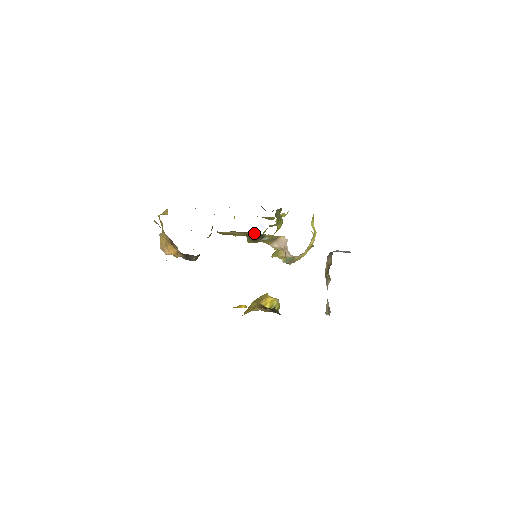
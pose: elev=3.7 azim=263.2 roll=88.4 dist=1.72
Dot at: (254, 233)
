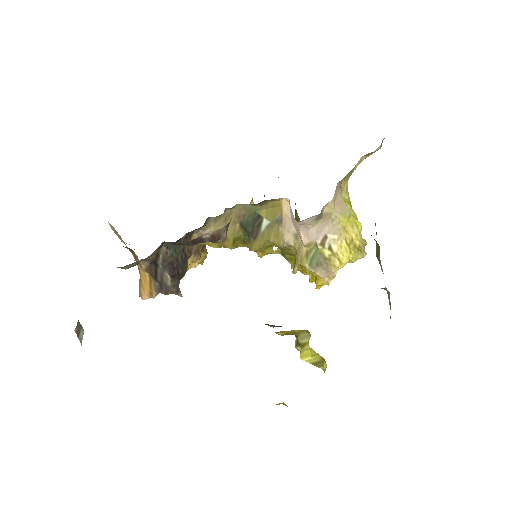
Dot at: (243, 213)
